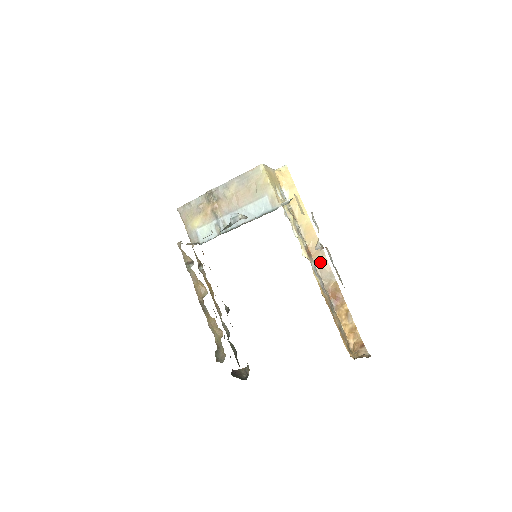
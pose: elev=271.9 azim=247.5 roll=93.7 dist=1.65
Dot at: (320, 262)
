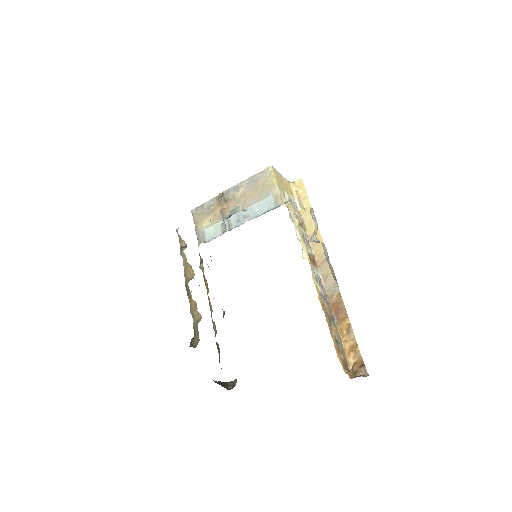
Dot at: (325, 272)
